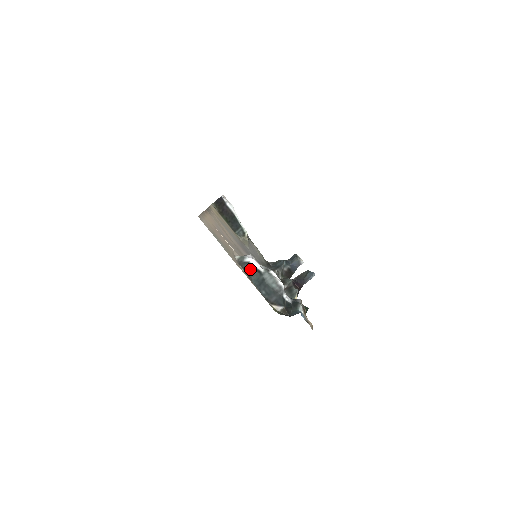
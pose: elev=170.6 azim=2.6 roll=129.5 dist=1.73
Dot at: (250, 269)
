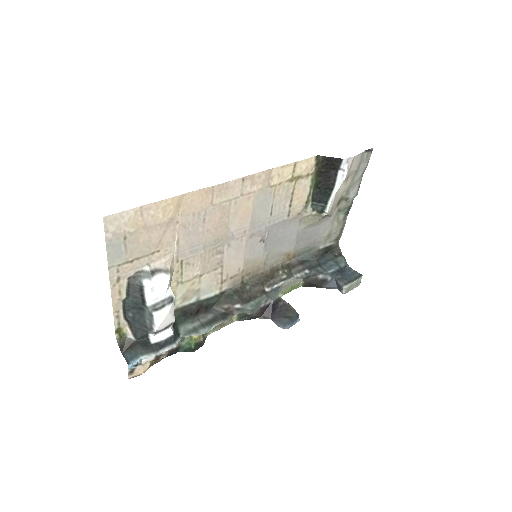
Dot at: (137, 291)
